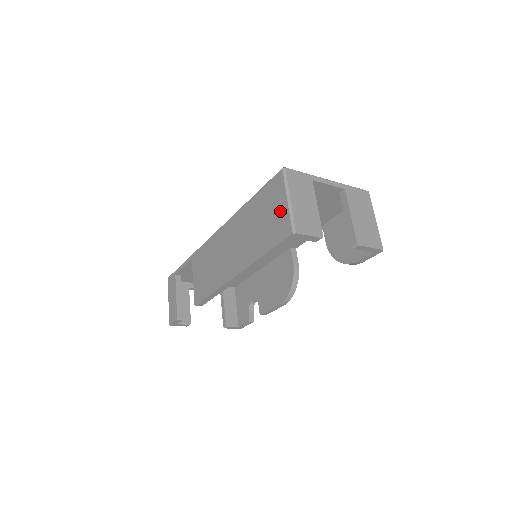
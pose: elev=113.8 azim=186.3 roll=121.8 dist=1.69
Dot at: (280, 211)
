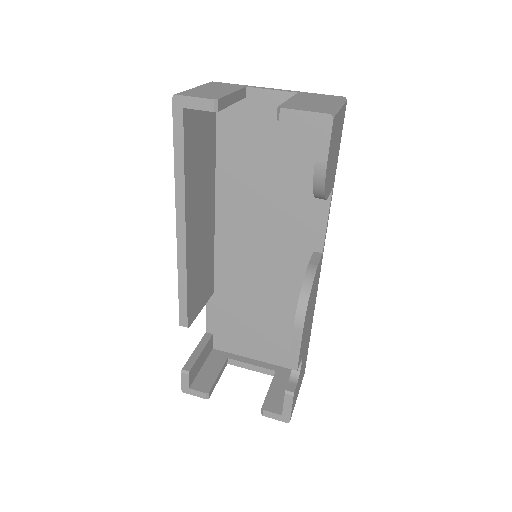
Dot at: occluded
